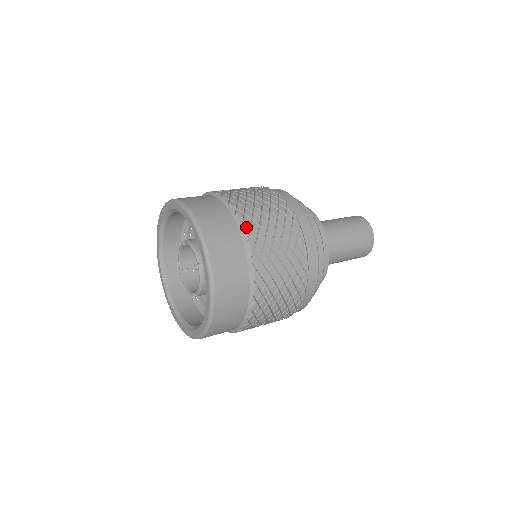
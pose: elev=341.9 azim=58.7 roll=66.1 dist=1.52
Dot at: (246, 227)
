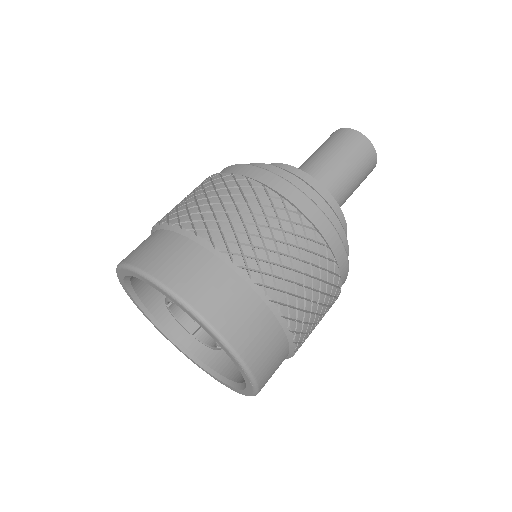
Dot at: (297, 337)
